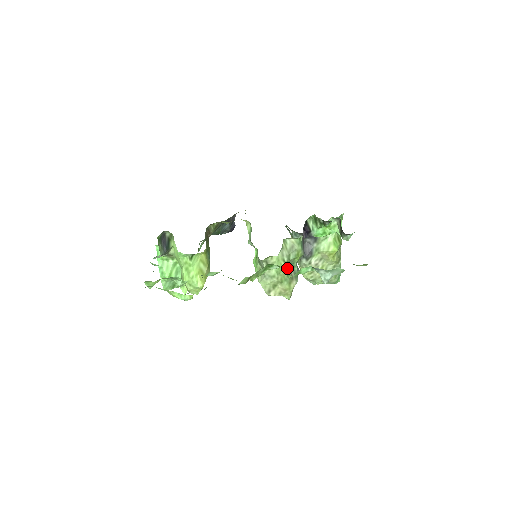
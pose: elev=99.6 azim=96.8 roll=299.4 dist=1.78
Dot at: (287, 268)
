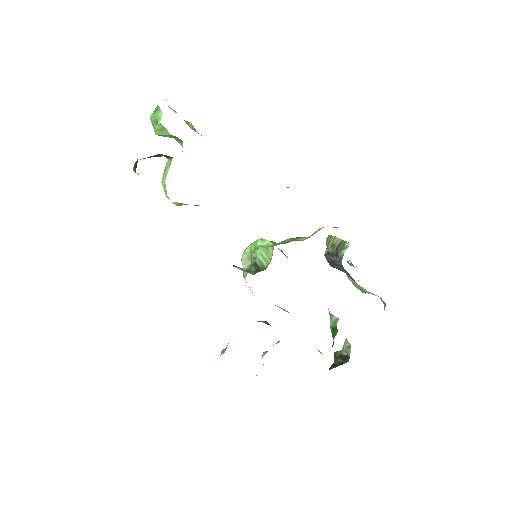
Dot at: occluded
